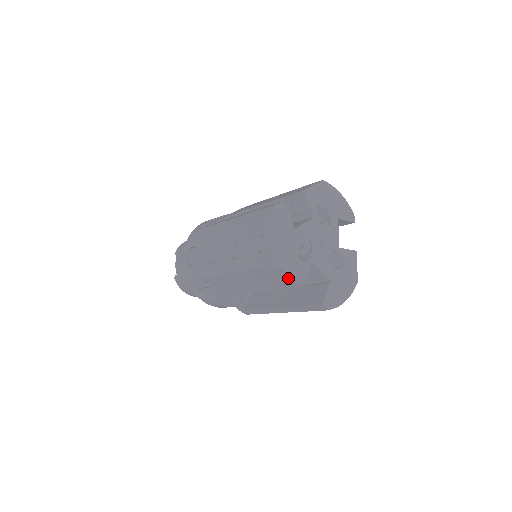
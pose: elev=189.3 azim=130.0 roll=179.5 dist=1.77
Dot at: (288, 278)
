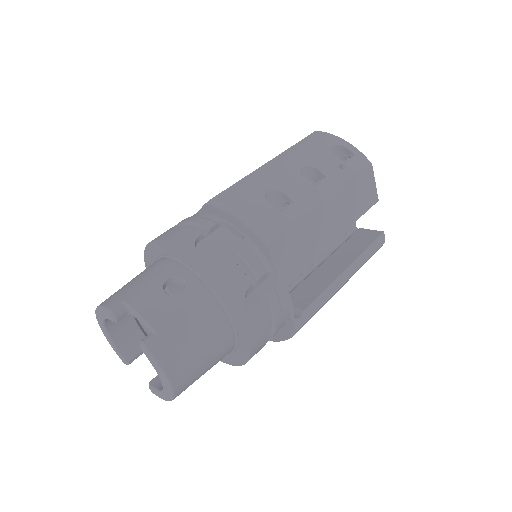
Dot at: (372, 187)
